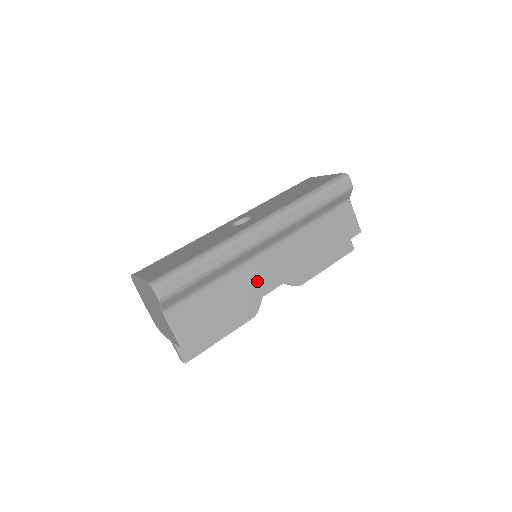
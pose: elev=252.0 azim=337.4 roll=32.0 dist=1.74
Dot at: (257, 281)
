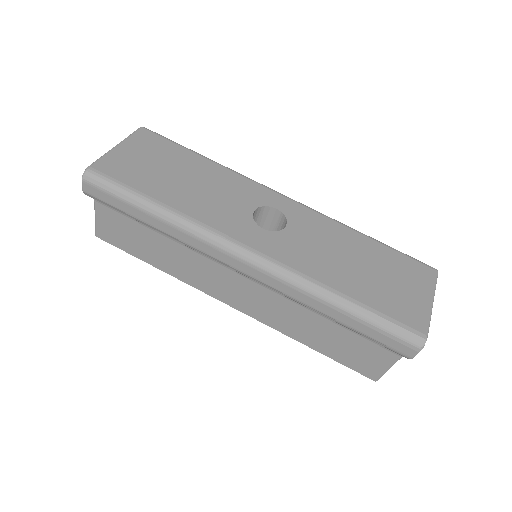
Dot at: (208, 278)
